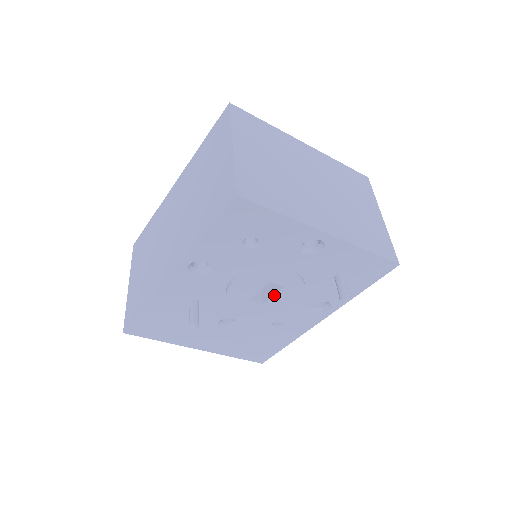
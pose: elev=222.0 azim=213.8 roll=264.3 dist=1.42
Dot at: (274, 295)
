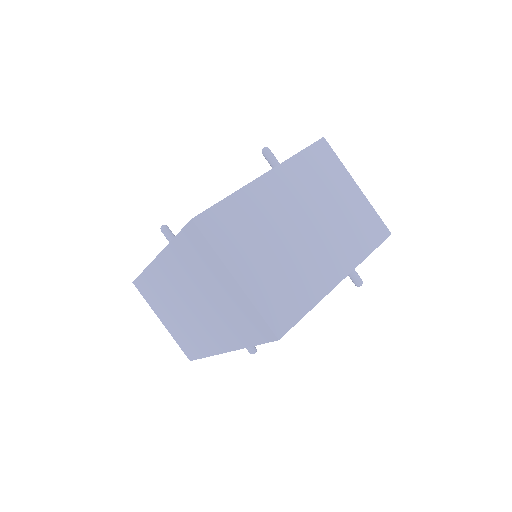
Dot at: occluded
